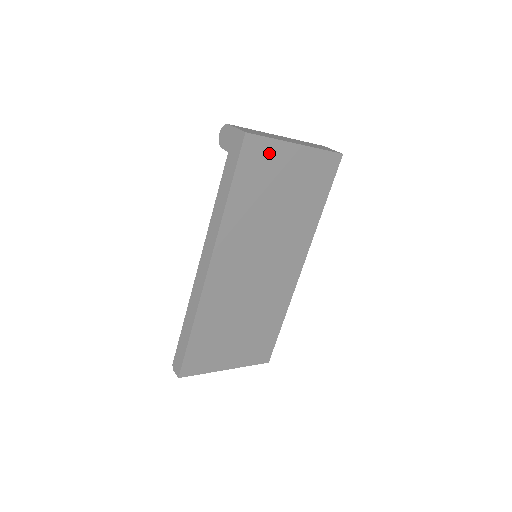
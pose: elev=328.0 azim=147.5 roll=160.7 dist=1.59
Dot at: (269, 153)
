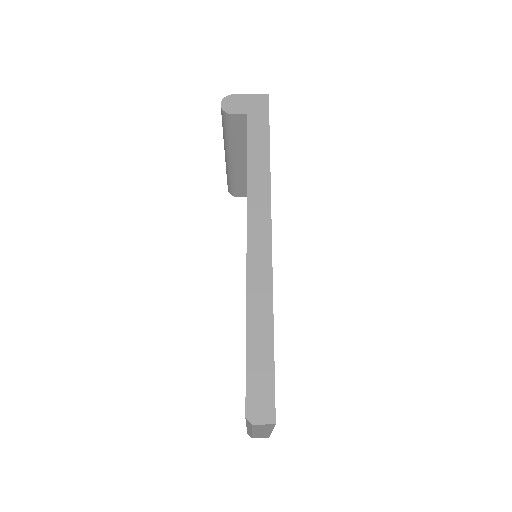
Dot at: occluded
